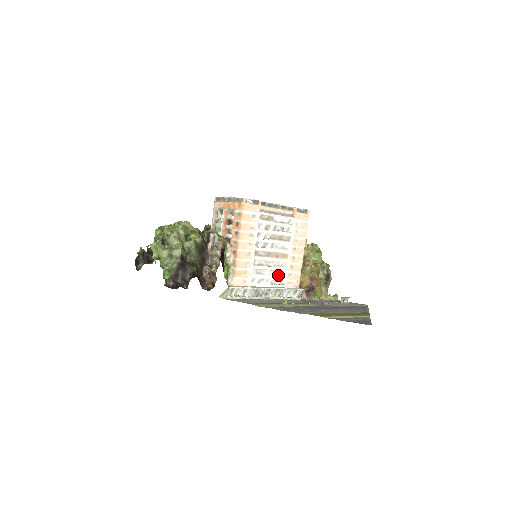
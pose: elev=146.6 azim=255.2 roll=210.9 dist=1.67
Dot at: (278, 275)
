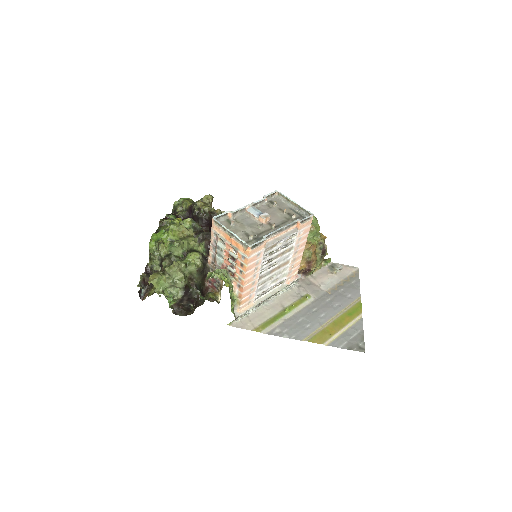
Dot at: (279, 279)
